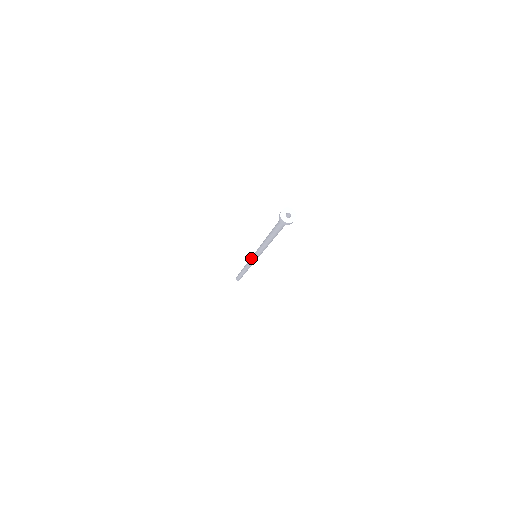
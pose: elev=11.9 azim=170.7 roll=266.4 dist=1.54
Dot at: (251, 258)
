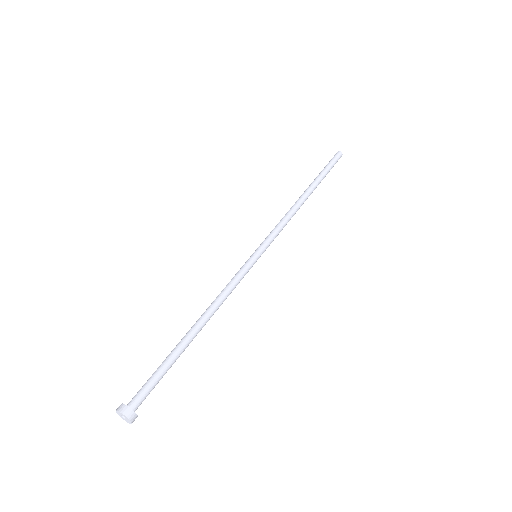
Dot at: (261, 243)
